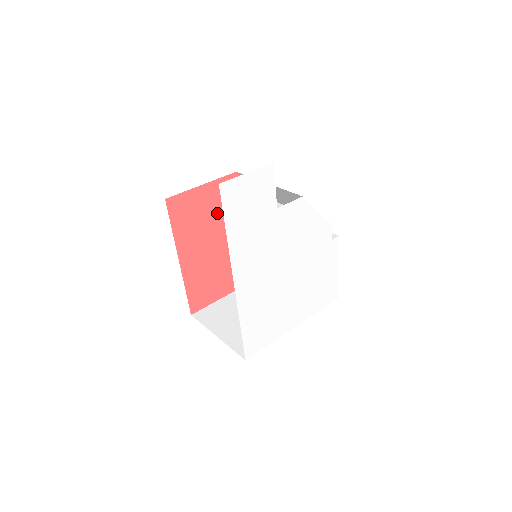
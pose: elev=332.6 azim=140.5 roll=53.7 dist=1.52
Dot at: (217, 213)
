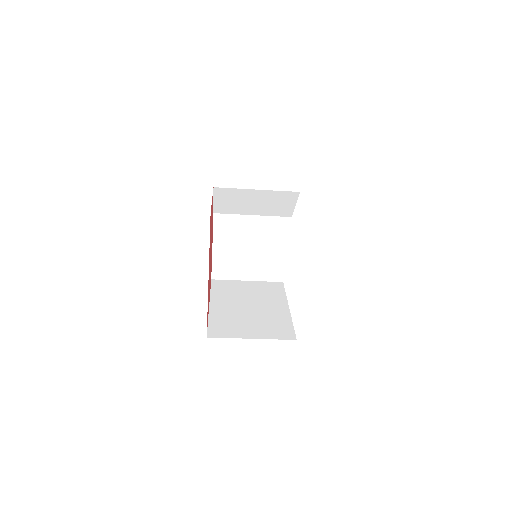
Dot at: (211, 227)
